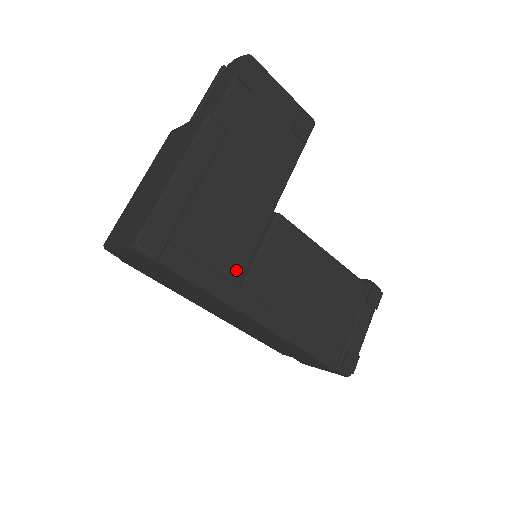
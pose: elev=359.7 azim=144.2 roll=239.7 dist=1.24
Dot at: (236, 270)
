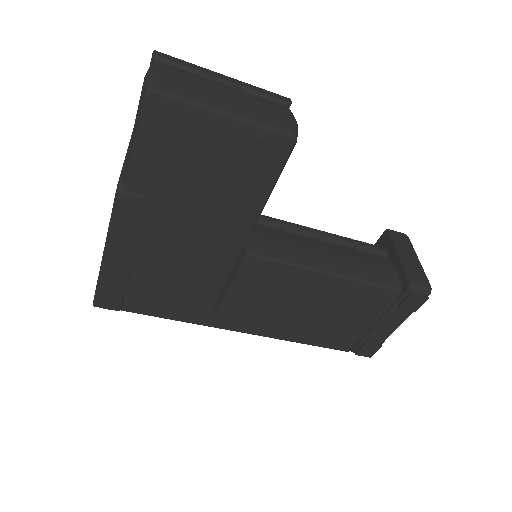
Dot at: (204, 306)
